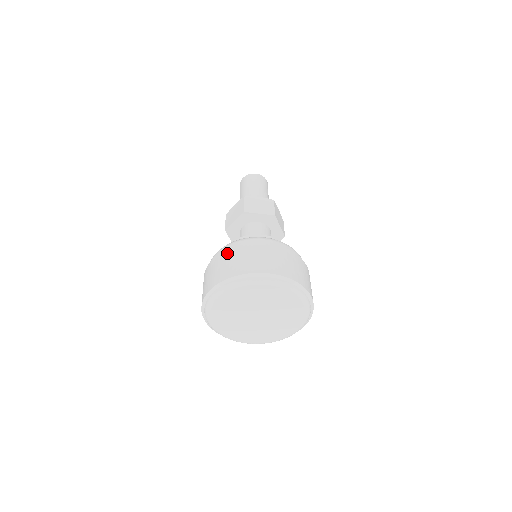
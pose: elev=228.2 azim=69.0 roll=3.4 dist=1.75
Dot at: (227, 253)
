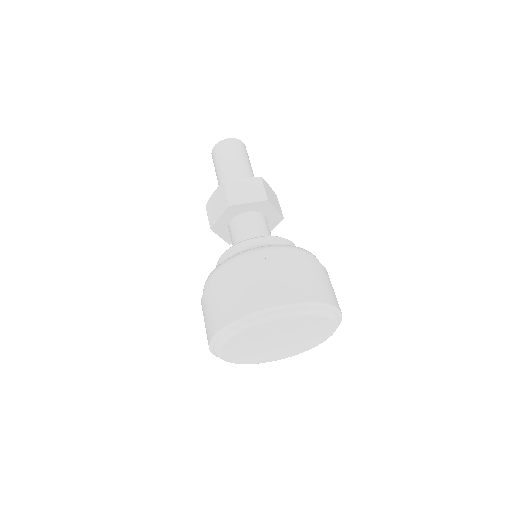
Dot at: (225, 281)
